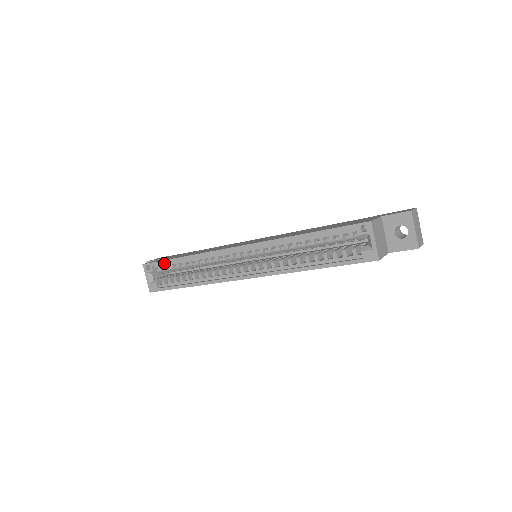
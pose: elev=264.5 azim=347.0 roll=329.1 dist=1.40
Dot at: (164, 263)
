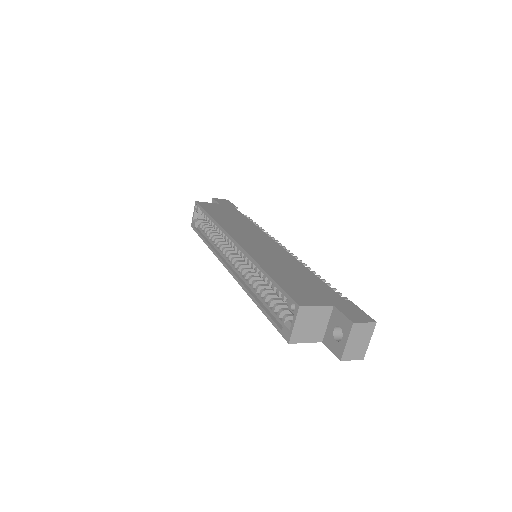
Dot at: occluded
